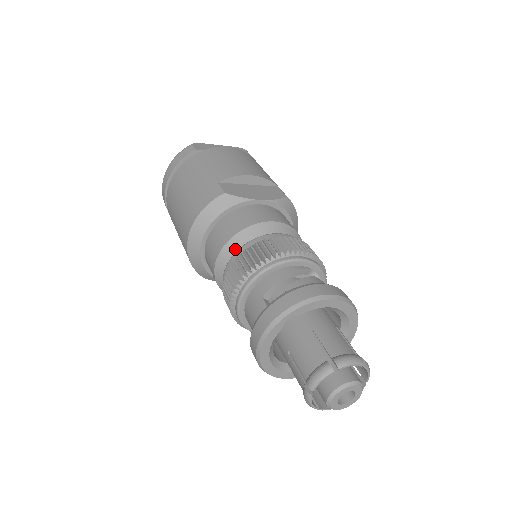
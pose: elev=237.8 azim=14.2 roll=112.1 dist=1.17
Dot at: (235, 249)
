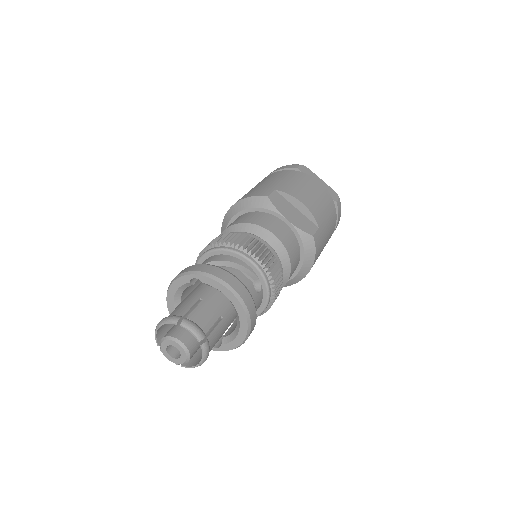
Dot at: occluded
